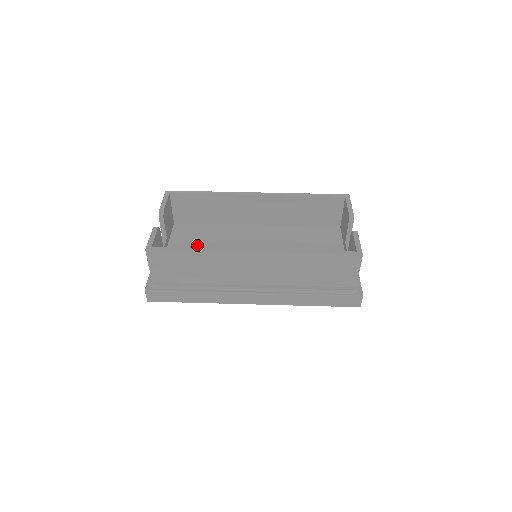
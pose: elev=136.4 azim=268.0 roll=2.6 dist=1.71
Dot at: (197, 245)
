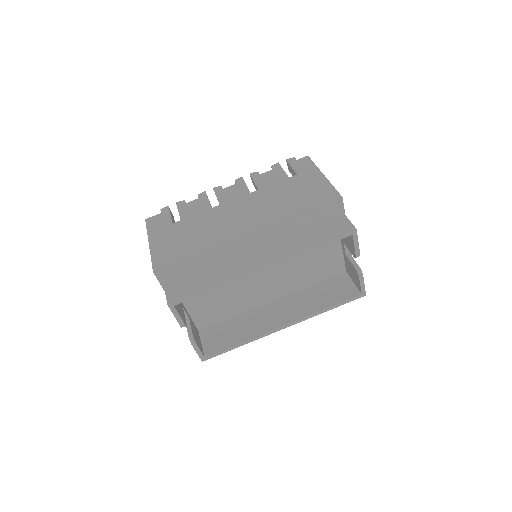
Dot at: (209, 292)
